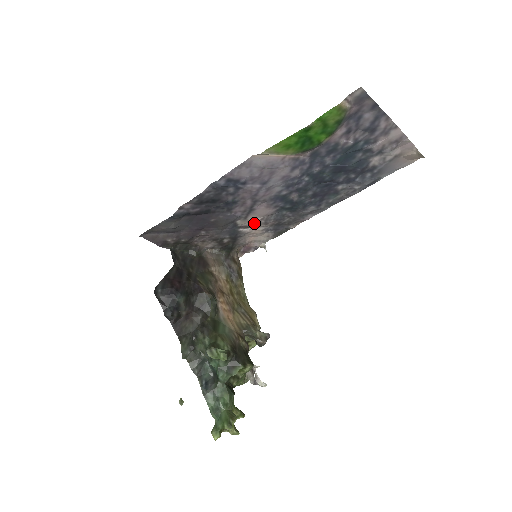
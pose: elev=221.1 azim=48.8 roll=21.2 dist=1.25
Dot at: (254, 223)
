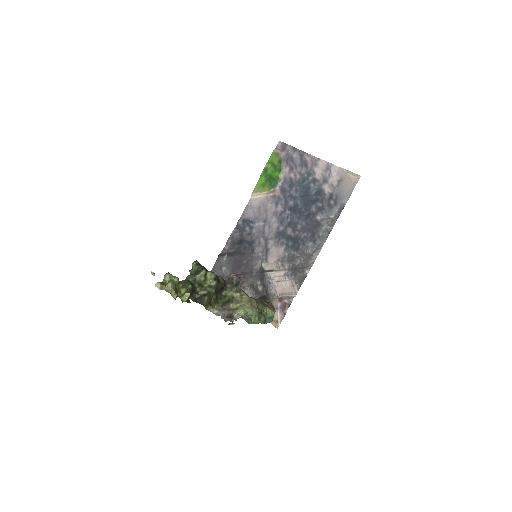
Dot at: (274, 266)
